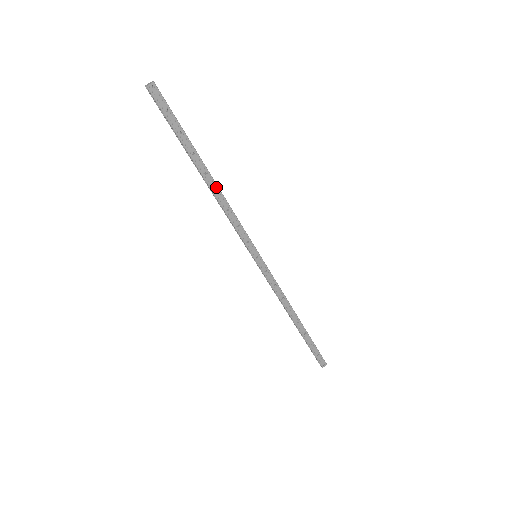
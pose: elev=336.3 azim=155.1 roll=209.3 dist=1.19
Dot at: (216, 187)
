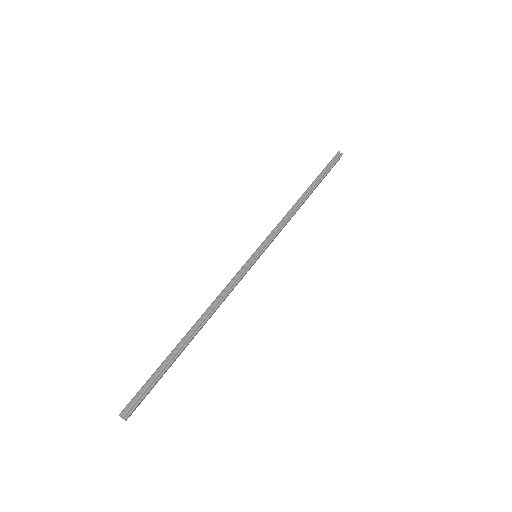
Dot at: (206, 322)
